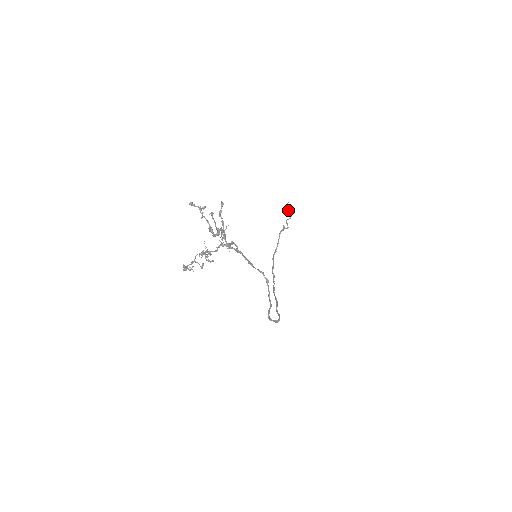
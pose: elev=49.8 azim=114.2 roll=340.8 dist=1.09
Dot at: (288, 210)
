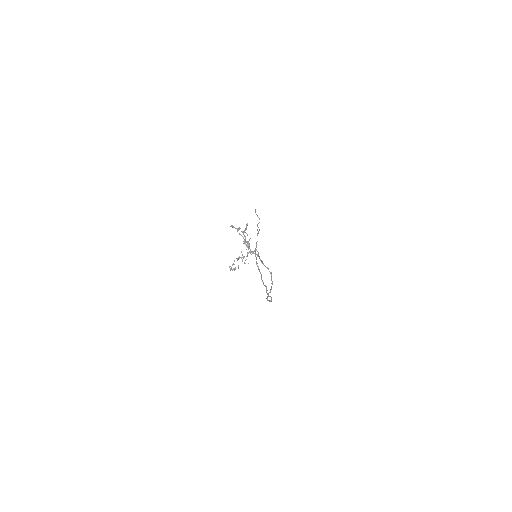
Dot at: (257, 216)
